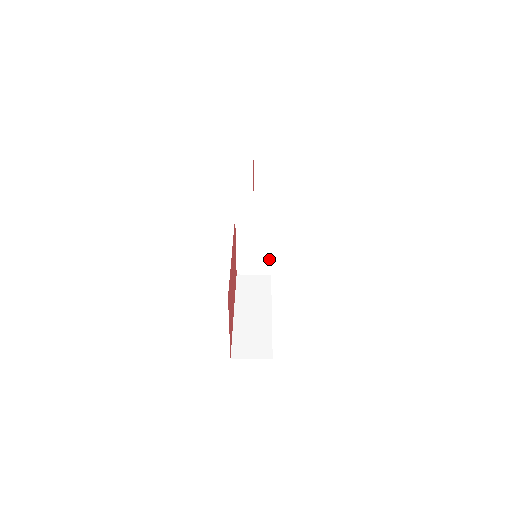
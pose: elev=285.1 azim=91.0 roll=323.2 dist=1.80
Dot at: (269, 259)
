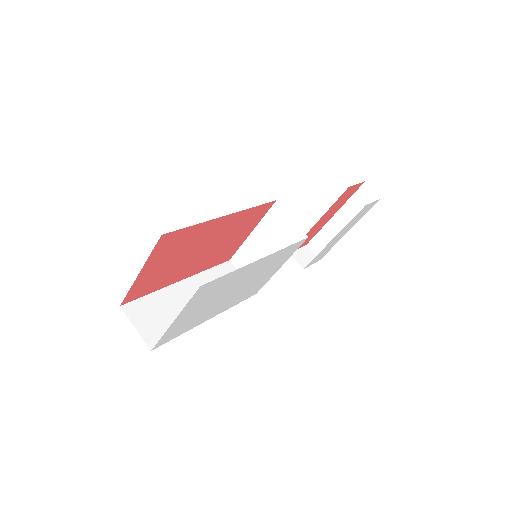
Dot at: occluded
